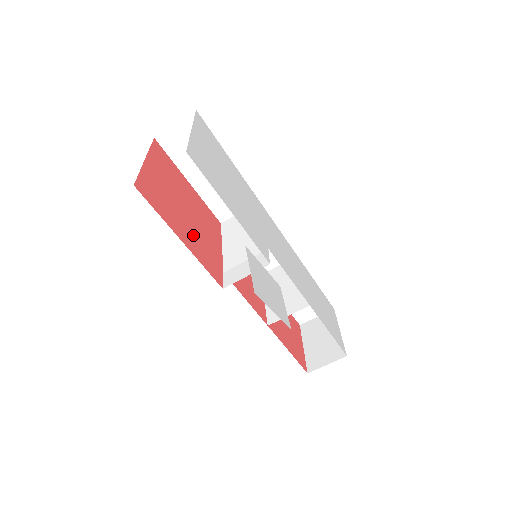
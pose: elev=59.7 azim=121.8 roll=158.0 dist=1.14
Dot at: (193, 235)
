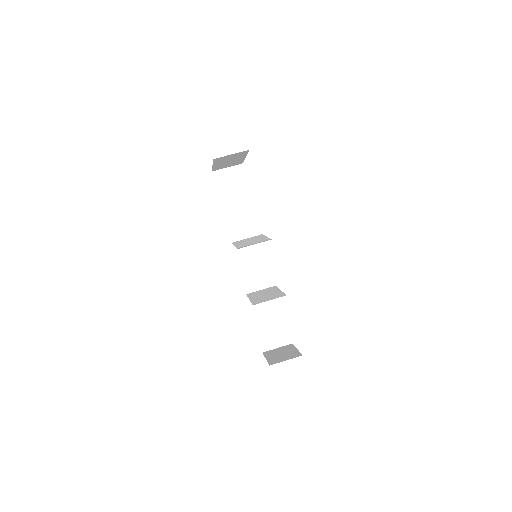
Dot at: occluded
